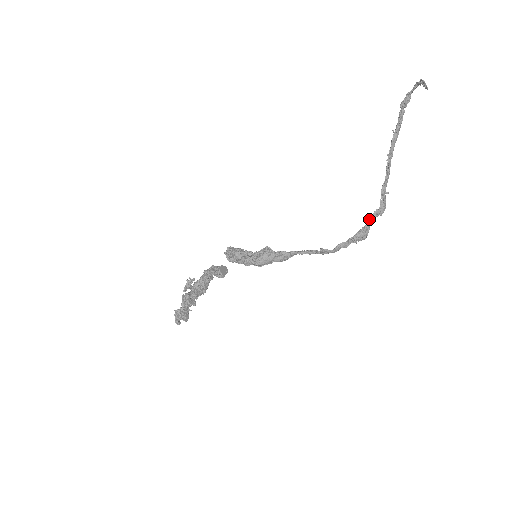
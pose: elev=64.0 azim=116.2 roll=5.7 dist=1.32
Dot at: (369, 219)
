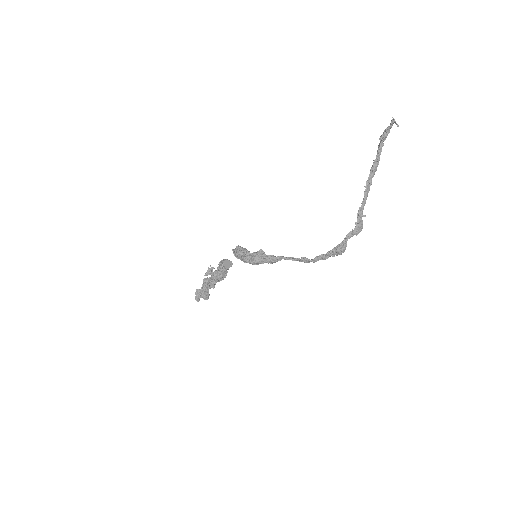
Dot at: (345, 237)
